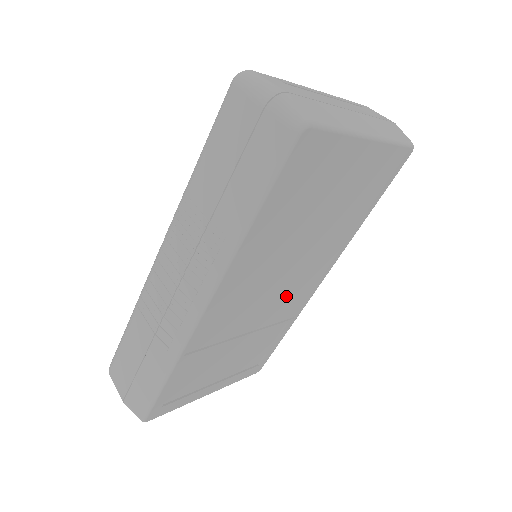
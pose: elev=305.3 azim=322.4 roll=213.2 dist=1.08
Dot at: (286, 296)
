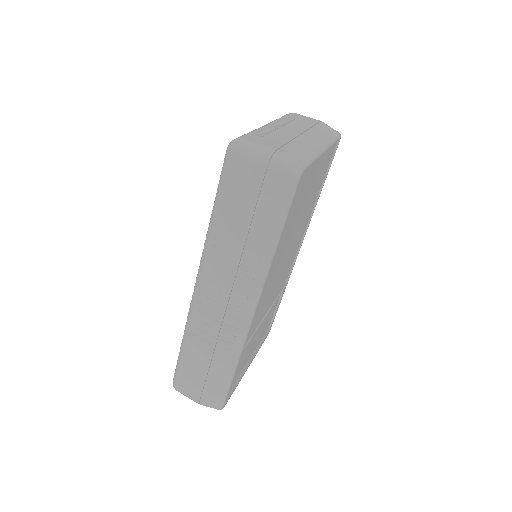
Dot at: (284, 274)
